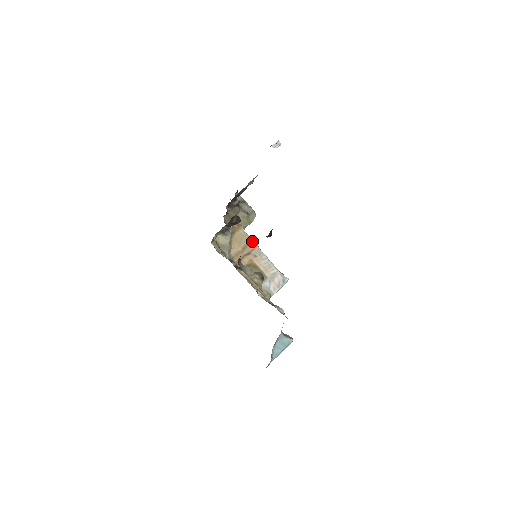
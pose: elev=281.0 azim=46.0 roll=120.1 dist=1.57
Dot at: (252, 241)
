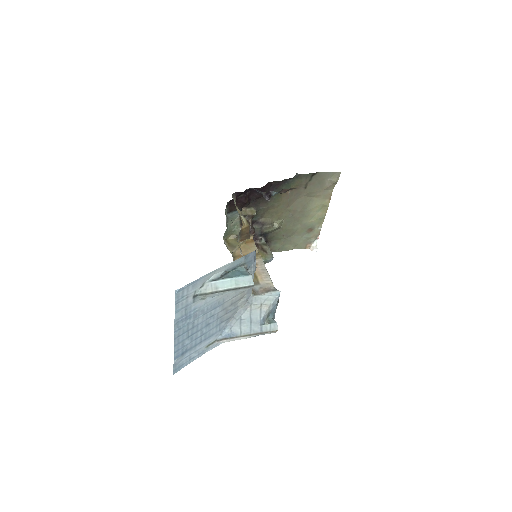
Dot at: (259, 254)
